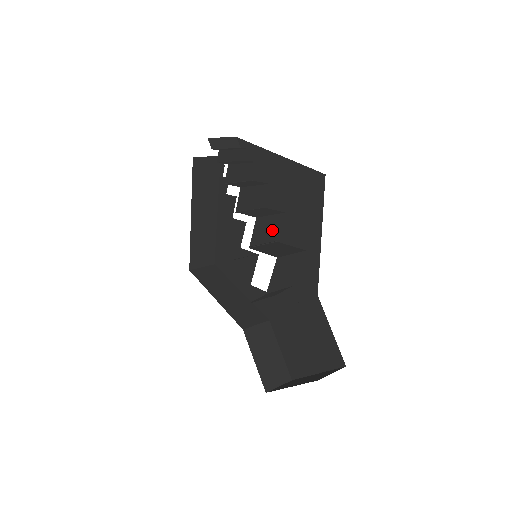
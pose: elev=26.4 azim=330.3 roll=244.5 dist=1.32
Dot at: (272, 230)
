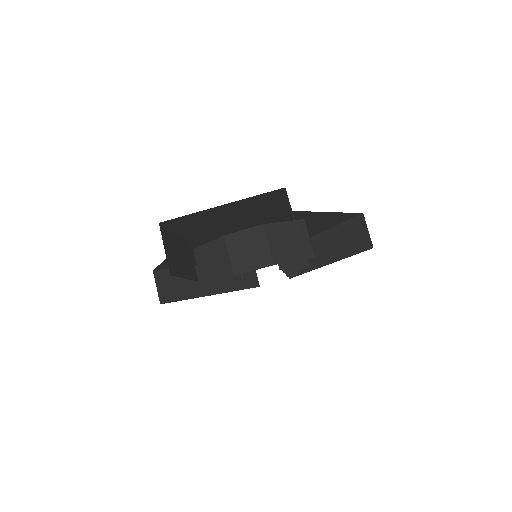
Dot at: occluded
